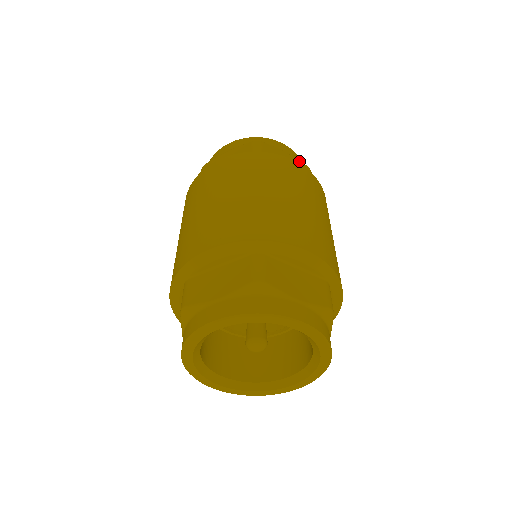
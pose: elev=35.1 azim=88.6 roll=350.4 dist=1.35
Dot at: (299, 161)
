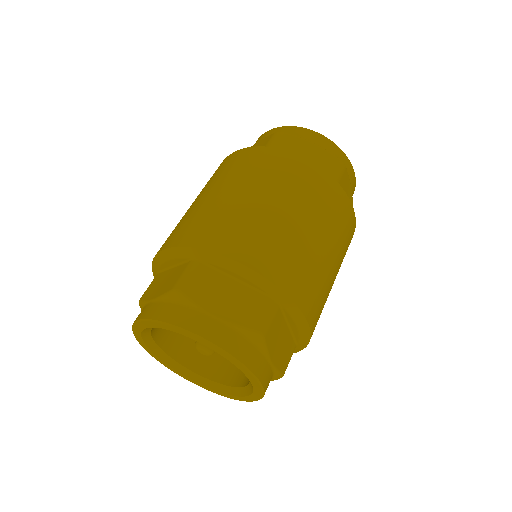
Dot at: occluded
